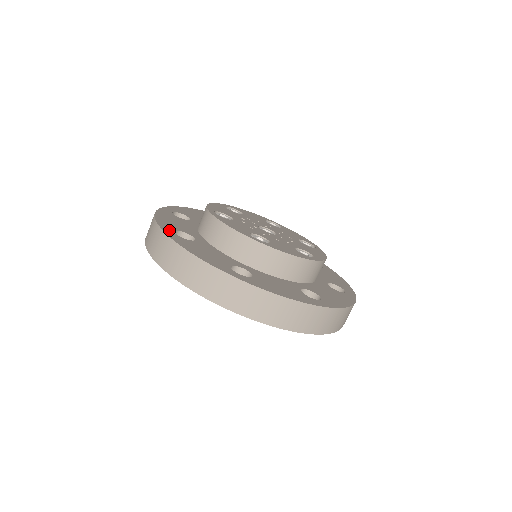
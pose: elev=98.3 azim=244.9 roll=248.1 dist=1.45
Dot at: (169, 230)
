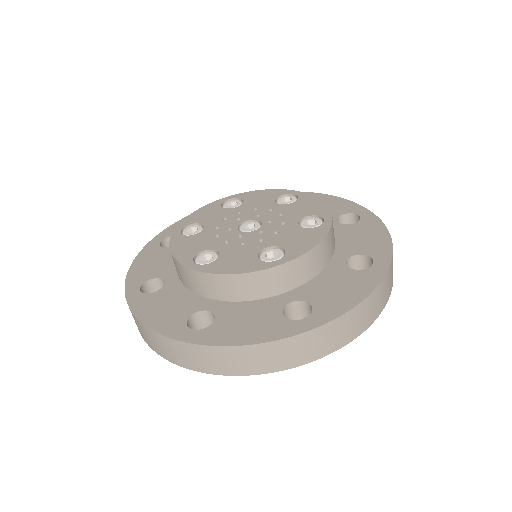
Dot at: (183, 332)
